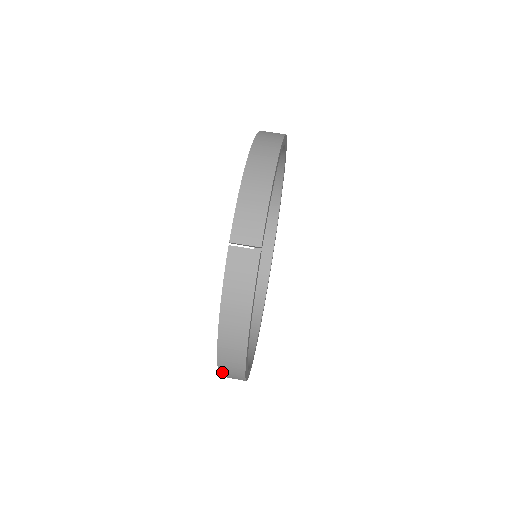
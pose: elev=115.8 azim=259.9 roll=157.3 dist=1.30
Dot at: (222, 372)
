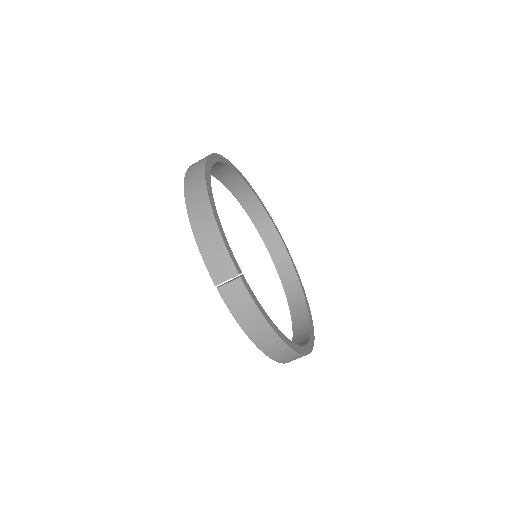
Dot at: (286, 362)
